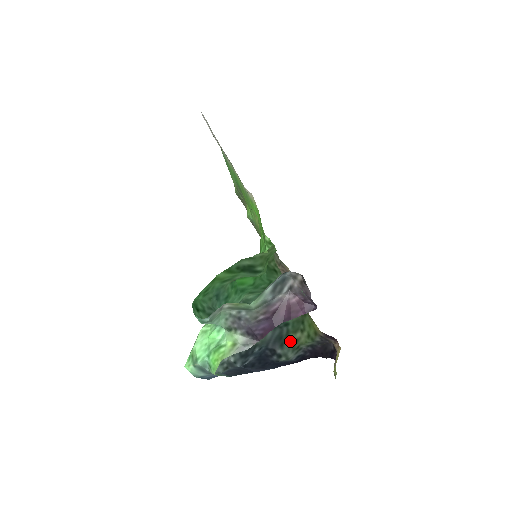
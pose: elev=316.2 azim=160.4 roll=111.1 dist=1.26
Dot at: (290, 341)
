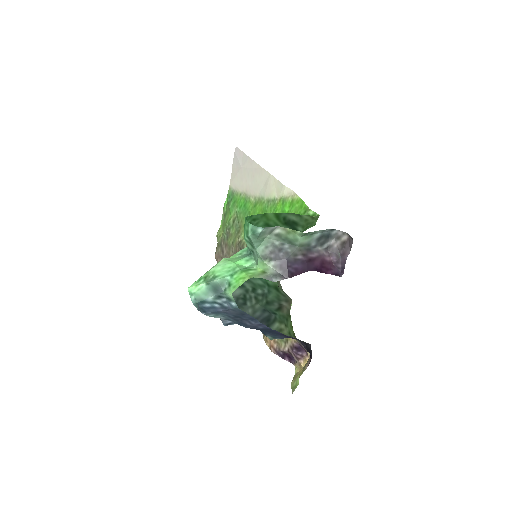
Dot at: (275, 327)
